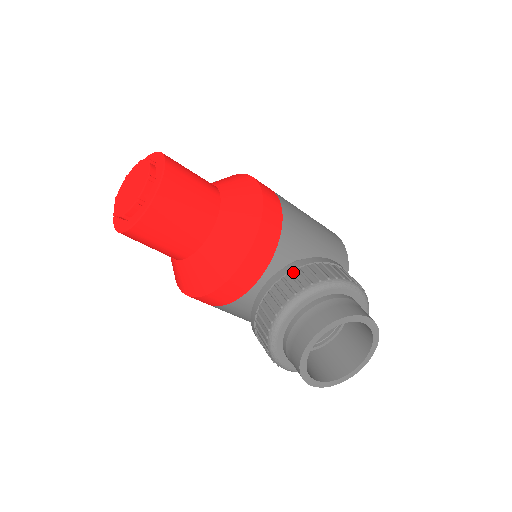
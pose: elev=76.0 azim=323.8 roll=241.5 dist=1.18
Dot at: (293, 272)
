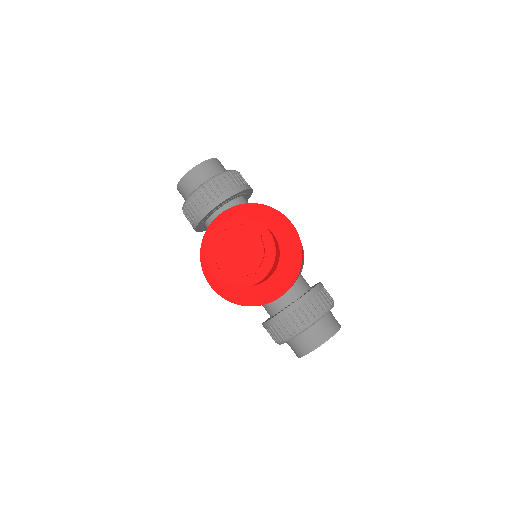
Dot at: (310, 300)
